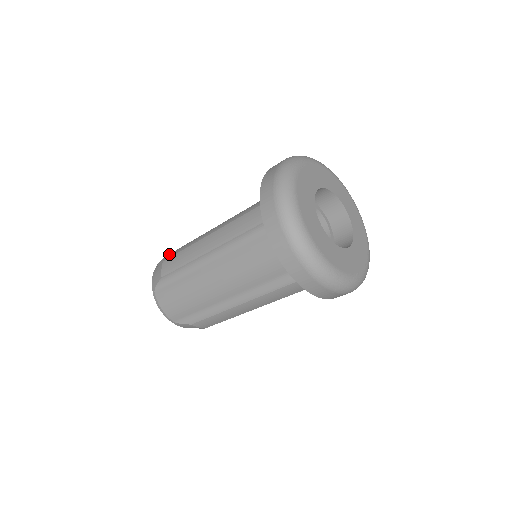
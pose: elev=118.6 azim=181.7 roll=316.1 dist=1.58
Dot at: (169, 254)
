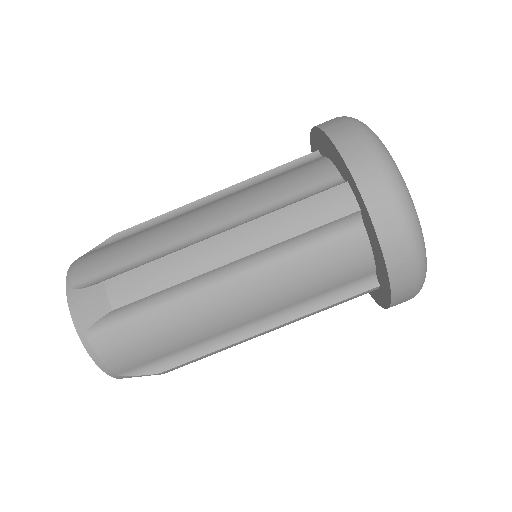
Dot at: (90, 263)
